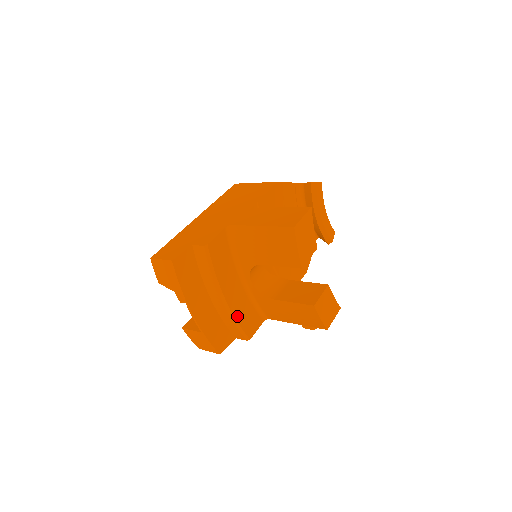
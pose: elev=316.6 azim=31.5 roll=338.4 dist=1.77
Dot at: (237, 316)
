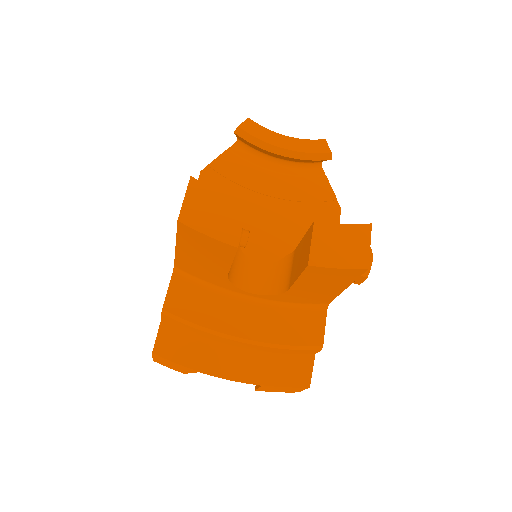
Dot at: (276, 339)
